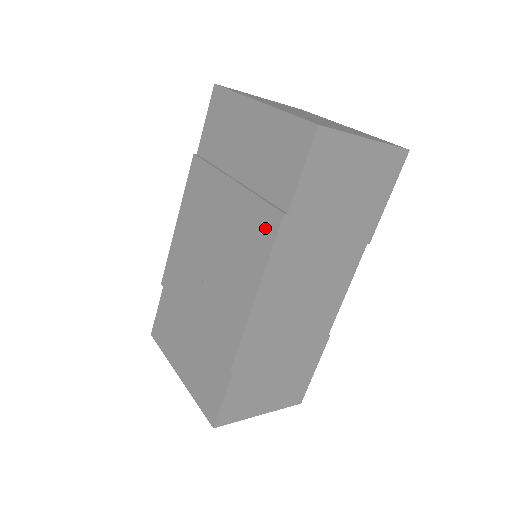
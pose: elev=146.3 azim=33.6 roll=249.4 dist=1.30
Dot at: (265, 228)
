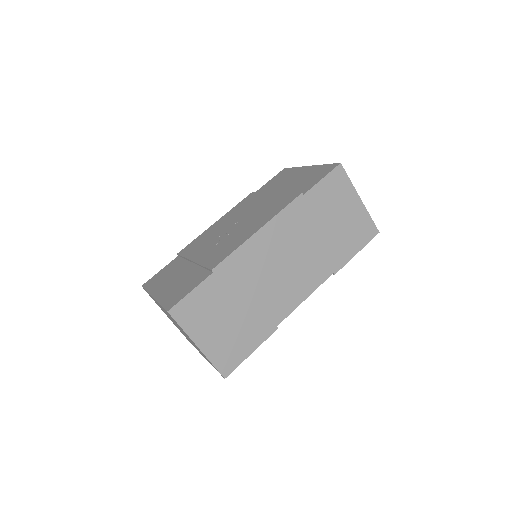
Dot at: (285, 201)
